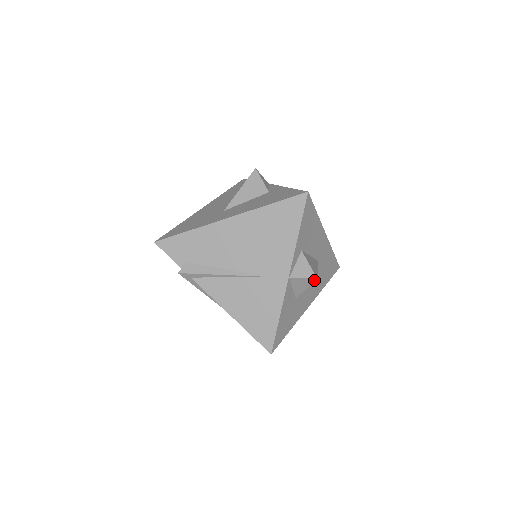
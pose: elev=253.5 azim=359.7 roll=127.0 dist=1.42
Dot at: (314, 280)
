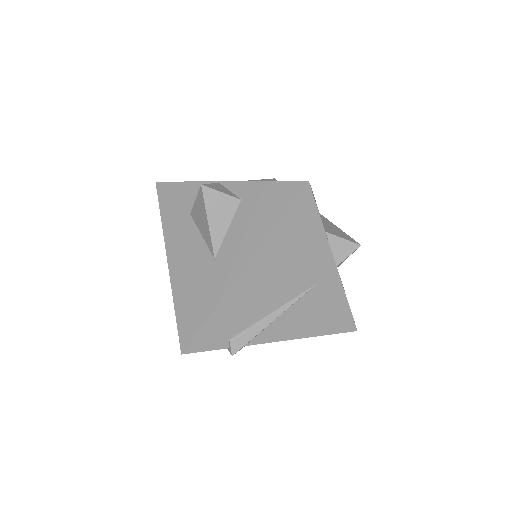
Dot at: occluded
